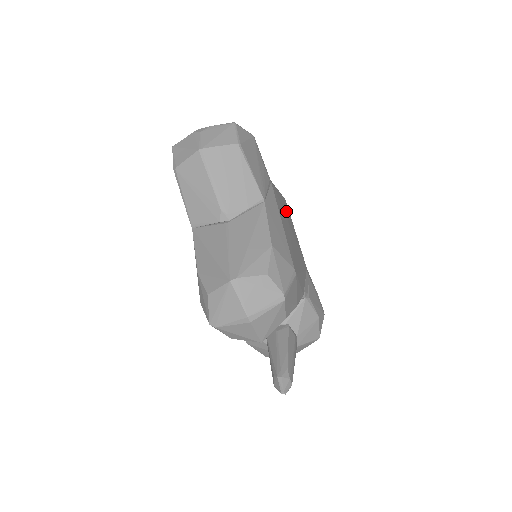
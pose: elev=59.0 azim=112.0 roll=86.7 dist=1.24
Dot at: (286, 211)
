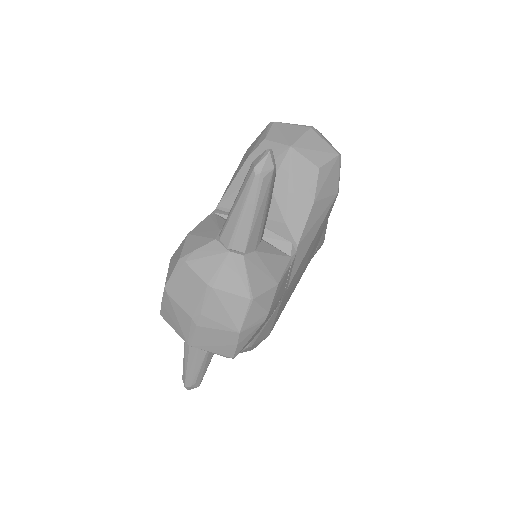
Dot at: occluded
